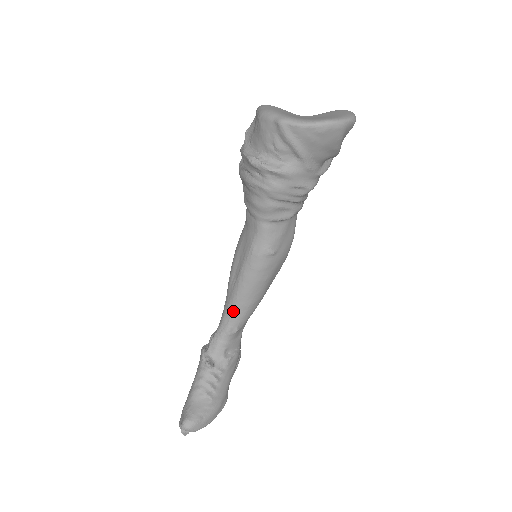
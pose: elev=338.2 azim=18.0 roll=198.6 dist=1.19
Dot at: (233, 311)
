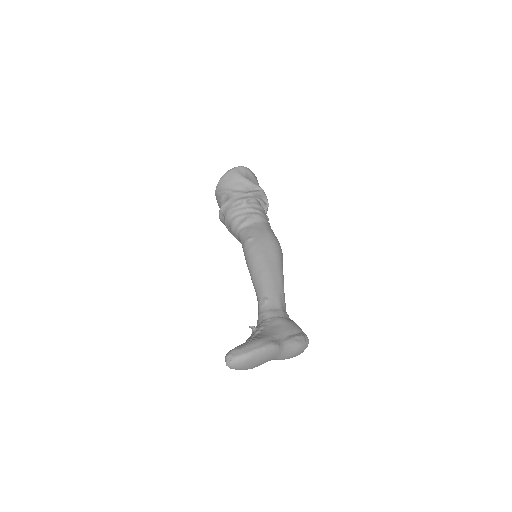
Dot at: (256, 290)
